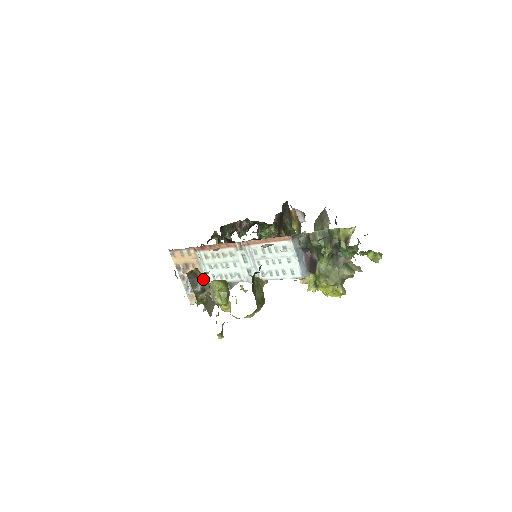
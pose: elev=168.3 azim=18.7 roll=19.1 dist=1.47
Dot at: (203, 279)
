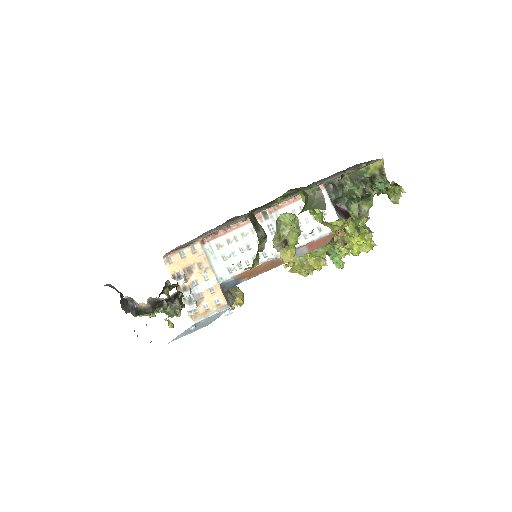
Dot at: (260, 226)
